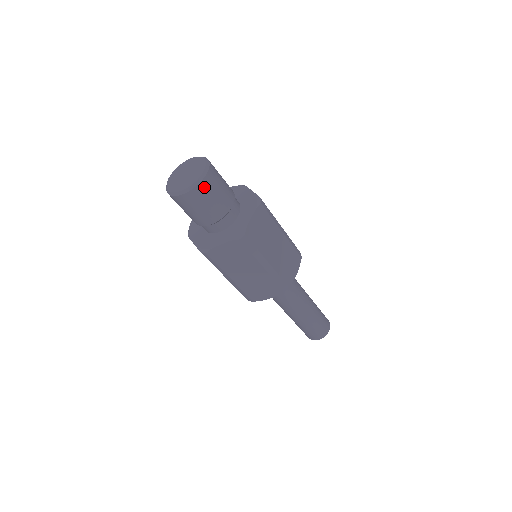
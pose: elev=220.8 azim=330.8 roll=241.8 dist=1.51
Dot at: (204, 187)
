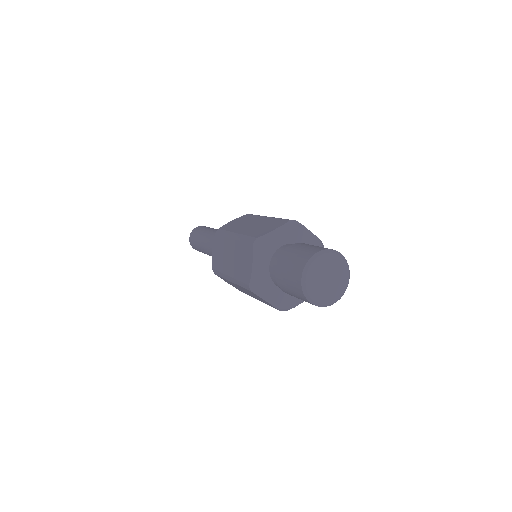
Dot at: occluded
